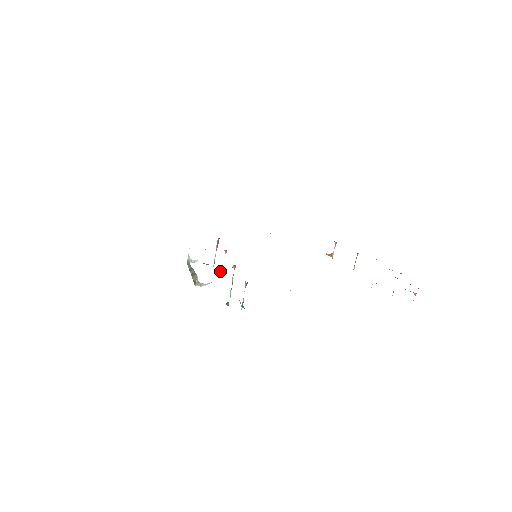
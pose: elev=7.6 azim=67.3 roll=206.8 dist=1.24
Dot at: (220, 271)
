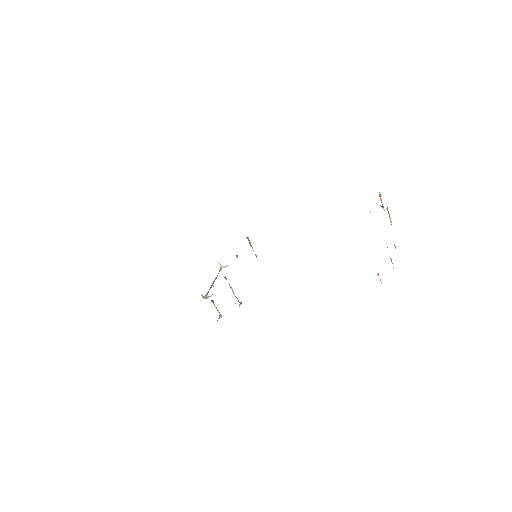
Dot at: (213, 286)
